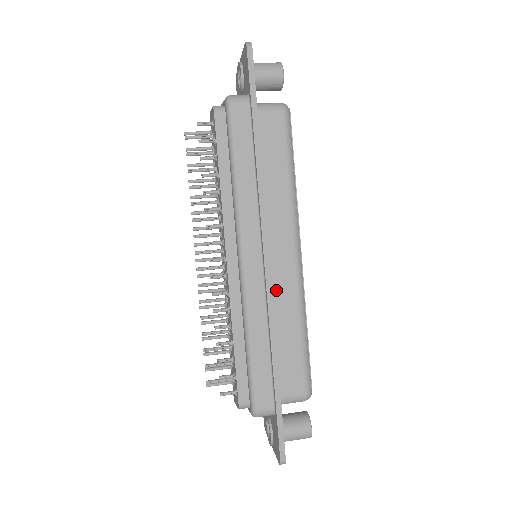
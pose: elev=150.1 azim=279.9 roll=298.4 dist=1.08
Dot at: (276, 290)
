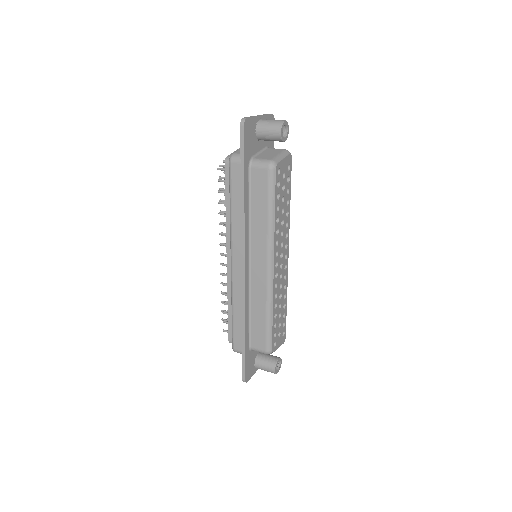
Dot at: (253, 286)
